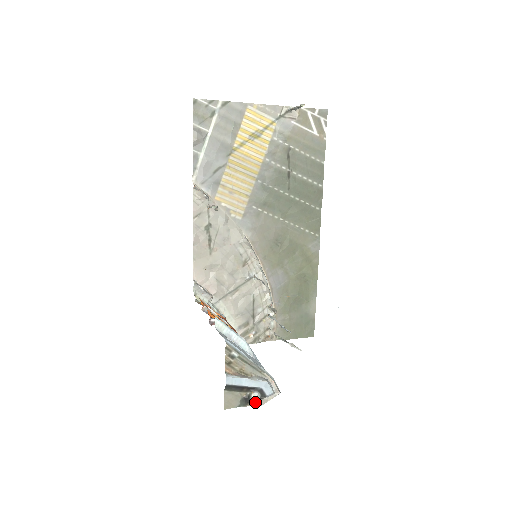
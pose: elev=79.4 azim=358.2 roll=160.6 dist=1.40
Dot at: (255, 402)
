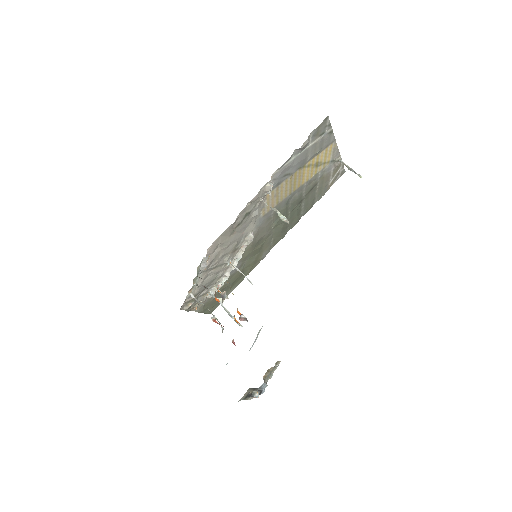
Dot at: (249, 397)
